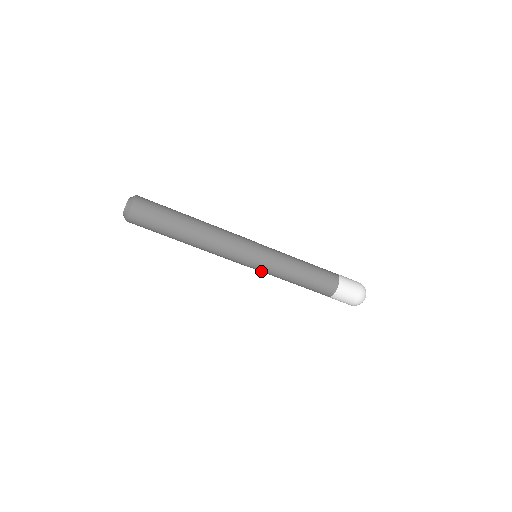
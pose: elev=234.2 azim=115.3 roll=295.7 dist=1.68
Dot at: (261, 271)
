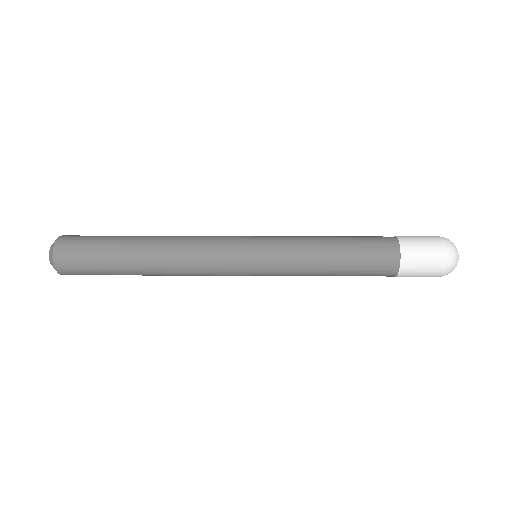
Dot at: occluded
